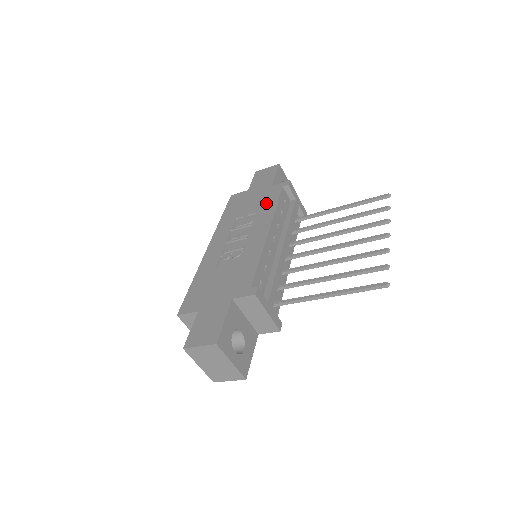
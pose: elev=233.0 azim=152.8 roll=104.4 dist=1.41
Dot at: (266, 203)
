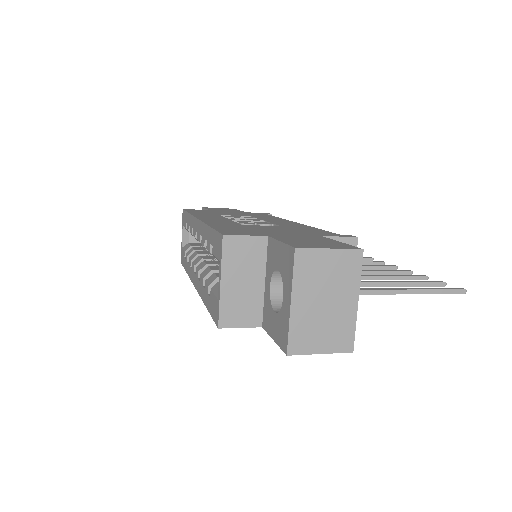
Dot at: (257, 215)
